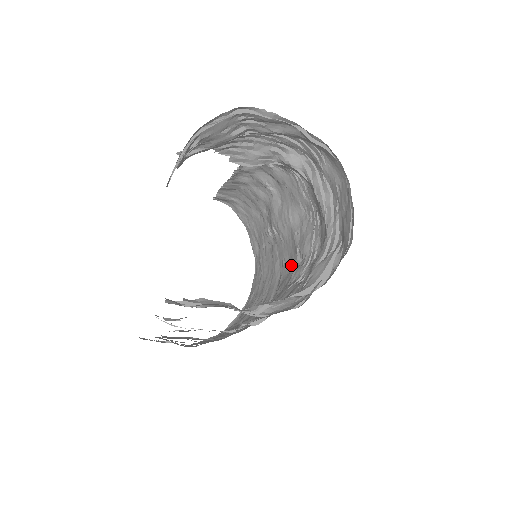
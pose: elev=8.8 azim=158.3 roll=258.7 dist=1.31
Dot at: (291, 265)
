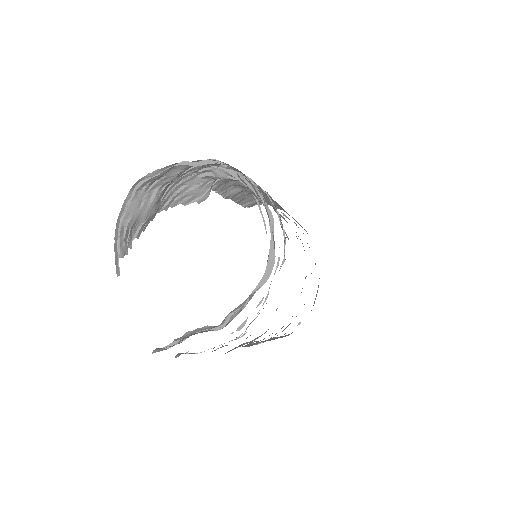
Dot at: occluded
